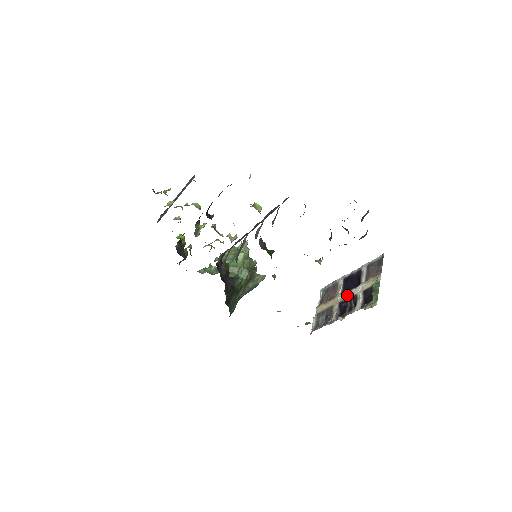
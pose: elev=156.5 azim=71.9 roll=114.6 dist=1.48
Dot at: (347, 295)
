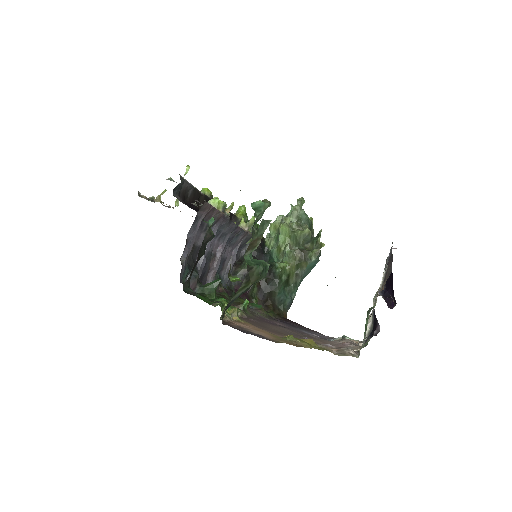
Dot at: occluded
